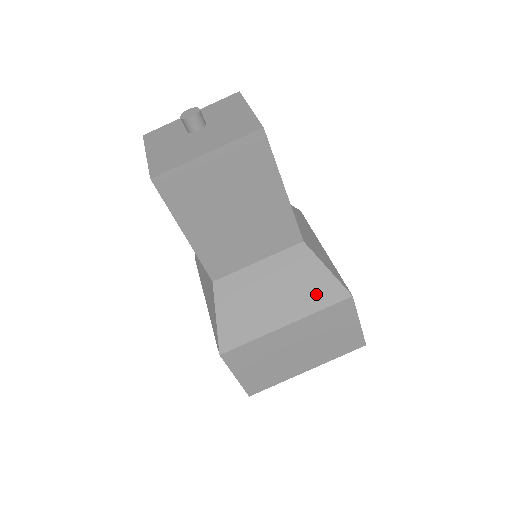
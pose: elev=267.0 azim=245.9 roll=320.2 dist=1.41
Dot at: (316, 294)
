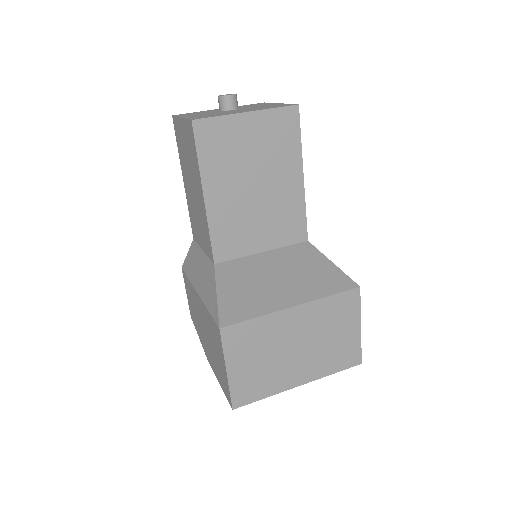
Dot at: (323, 282)
